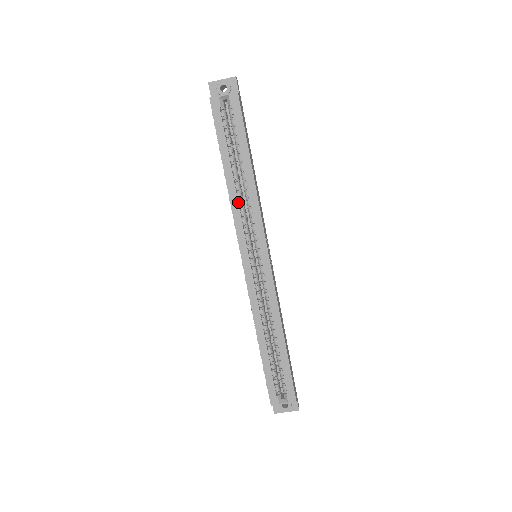
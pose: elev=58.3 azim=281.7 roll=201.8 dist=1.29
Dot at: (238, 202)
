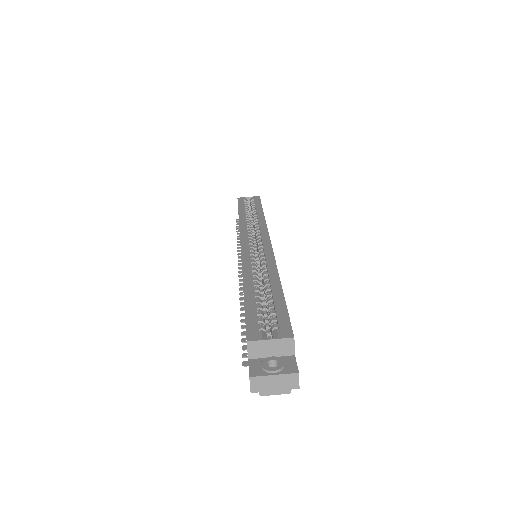
Dot at: (246, 224)
